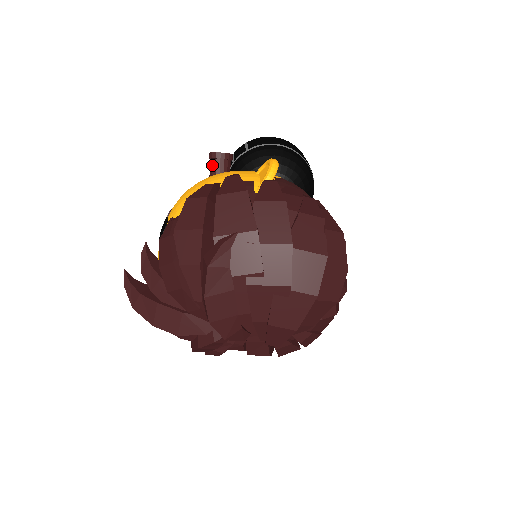
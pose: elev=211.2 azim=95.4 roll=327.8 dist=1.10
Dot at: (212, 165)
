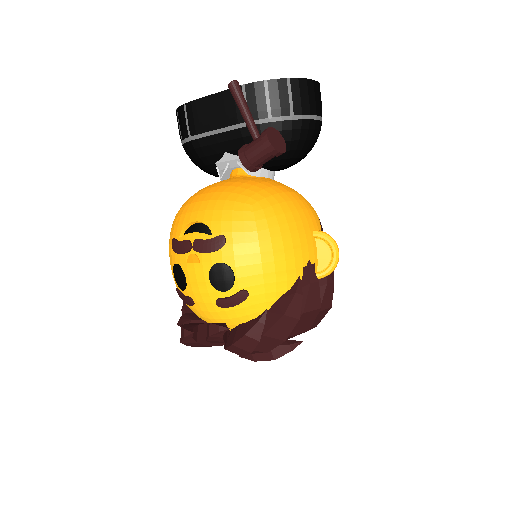
Dot at: (263, 155)
